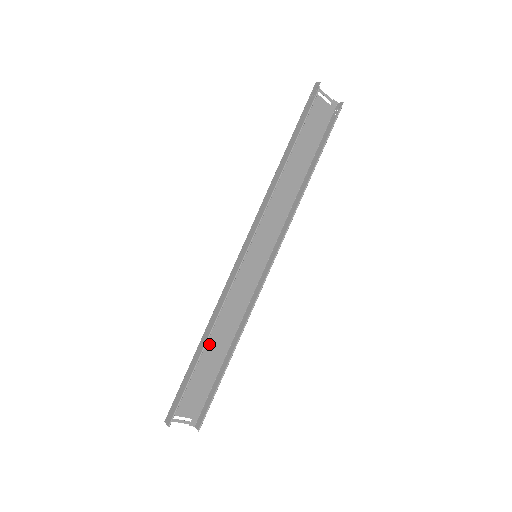
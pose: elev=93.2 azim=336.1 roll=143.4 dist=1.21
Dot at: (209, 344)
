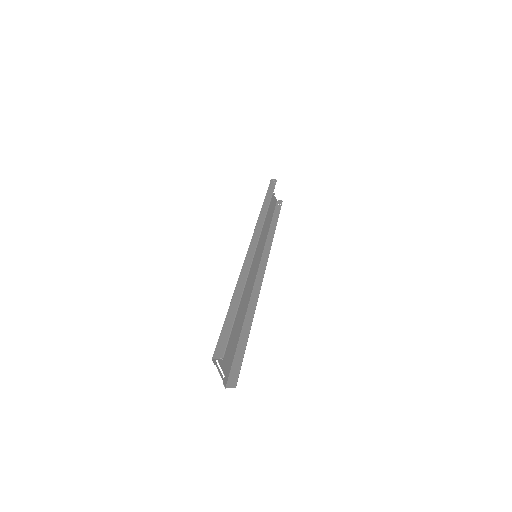
Dot at: occluded
